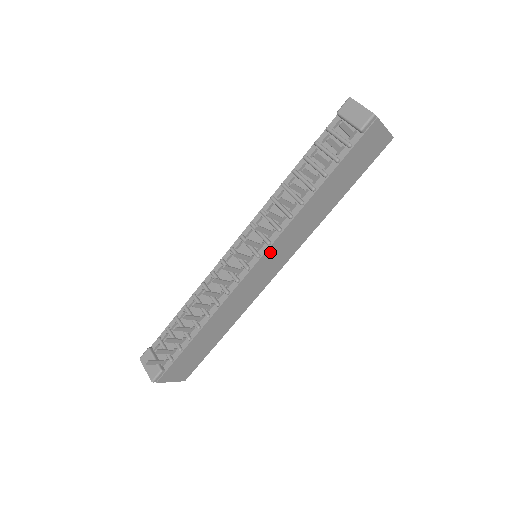
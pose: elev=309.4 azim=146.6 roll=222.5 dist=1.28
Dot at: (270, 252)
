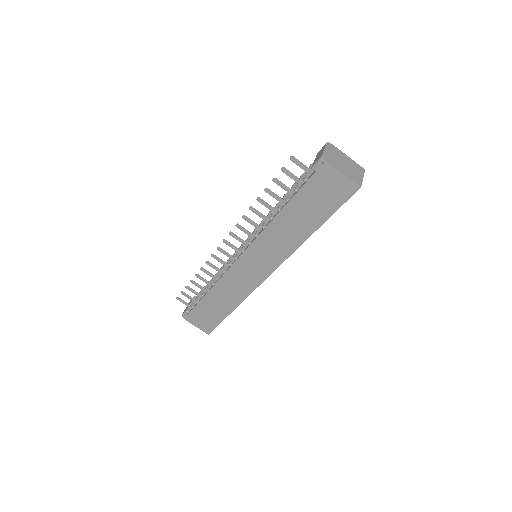
Dot at: (251, 252)
